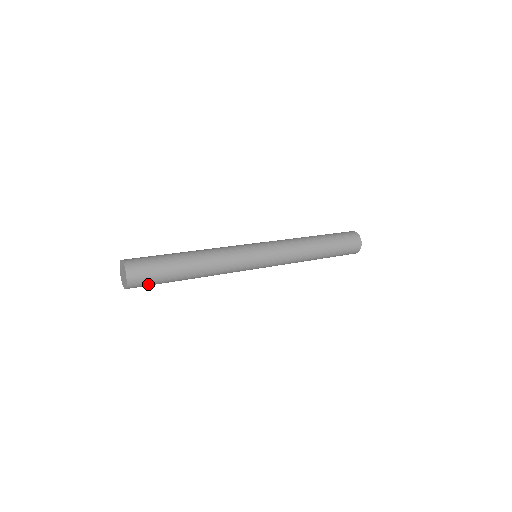
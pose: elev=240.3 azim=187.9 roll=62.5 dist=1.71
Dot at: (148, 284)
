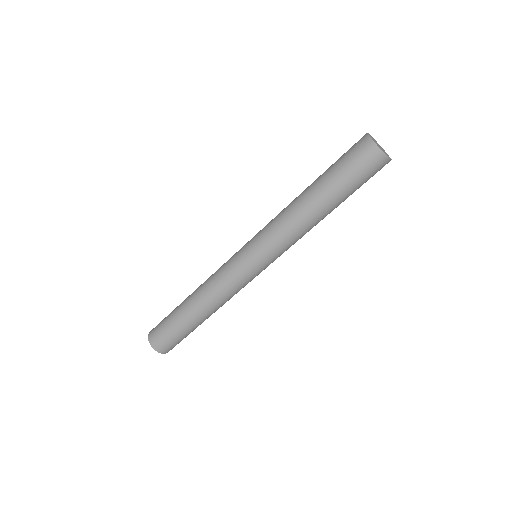
Dot at: (175, 342)
